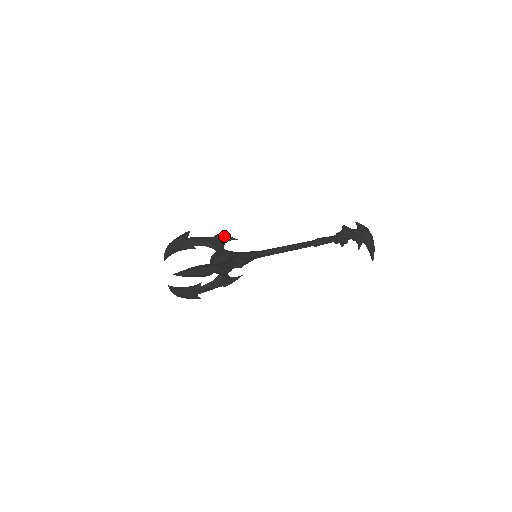
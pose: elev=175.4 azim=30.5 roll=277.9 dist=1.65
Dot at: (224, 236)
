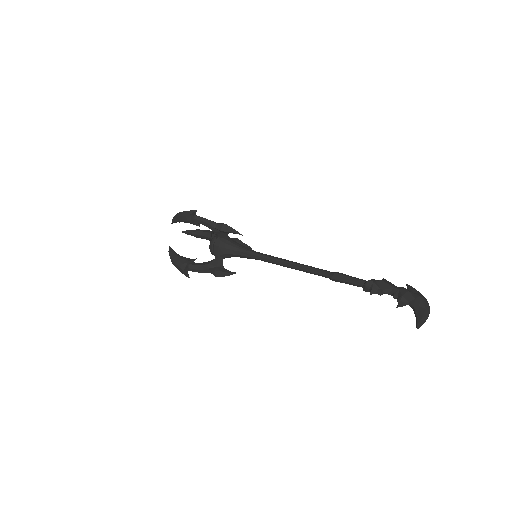
Dot at: occluded
